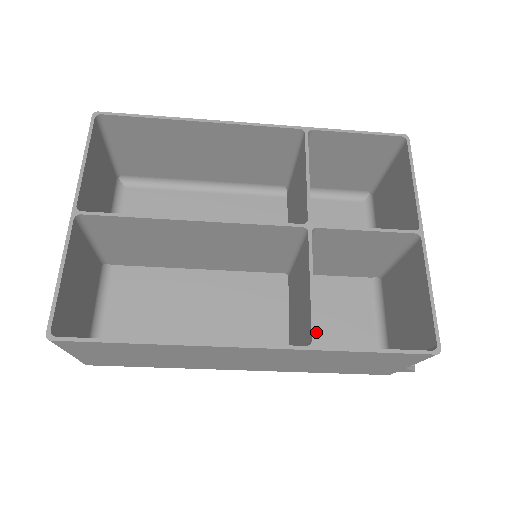
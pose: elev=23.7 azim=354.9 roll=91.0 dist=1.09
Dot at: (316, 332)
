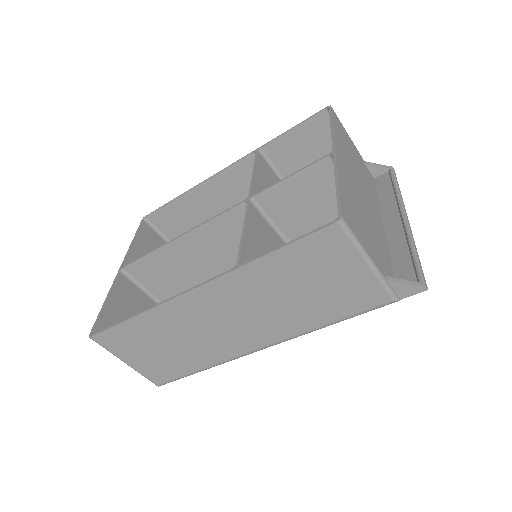
Dot at: occluded
